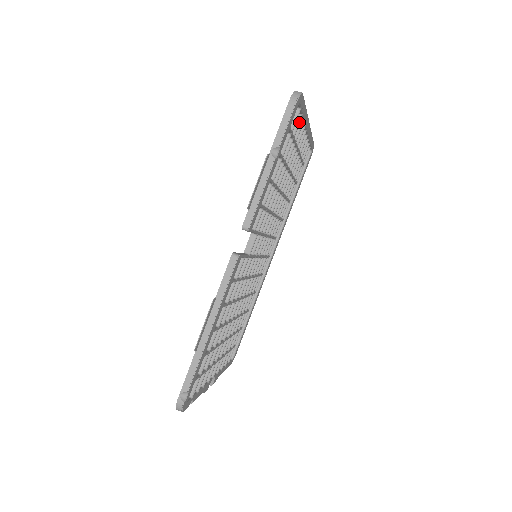
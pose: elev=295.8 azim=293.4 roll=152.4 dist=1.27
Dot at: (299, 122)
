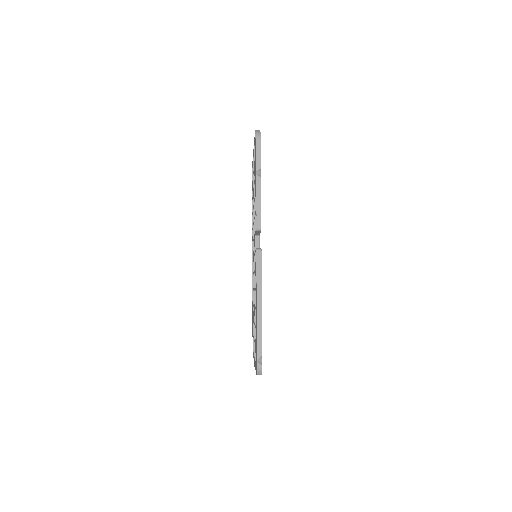
Dot at: occluded
